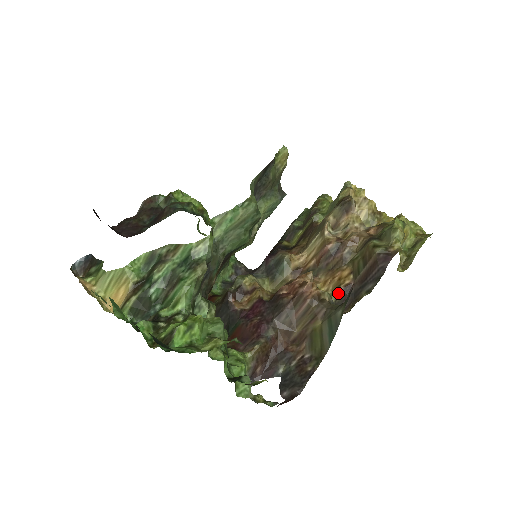
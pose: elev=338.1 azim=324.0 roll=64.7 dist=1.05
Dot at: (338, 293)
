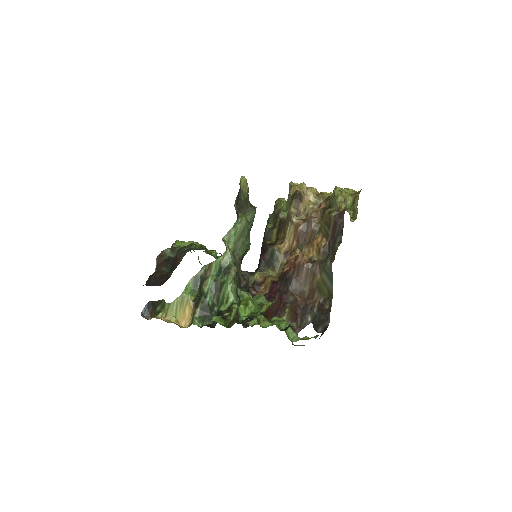
Dot at: (321, 254)
